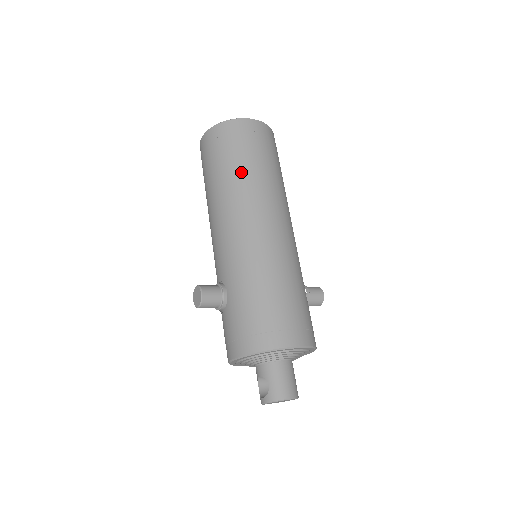
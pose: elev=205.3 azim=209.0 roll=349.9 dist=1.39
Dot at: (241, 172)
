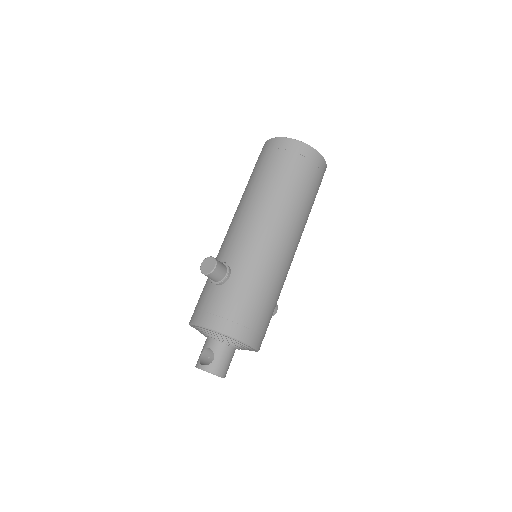
Dot at: (293, 193)
